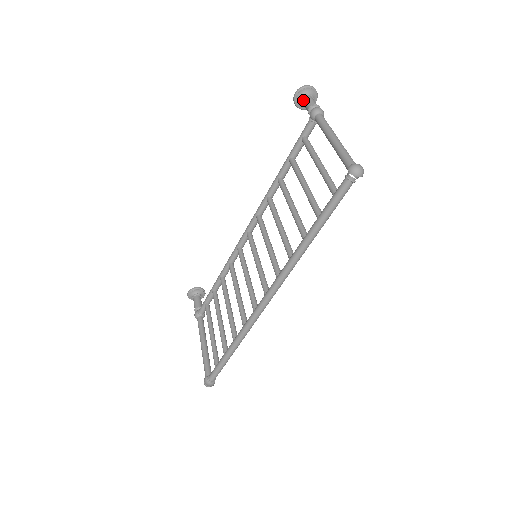
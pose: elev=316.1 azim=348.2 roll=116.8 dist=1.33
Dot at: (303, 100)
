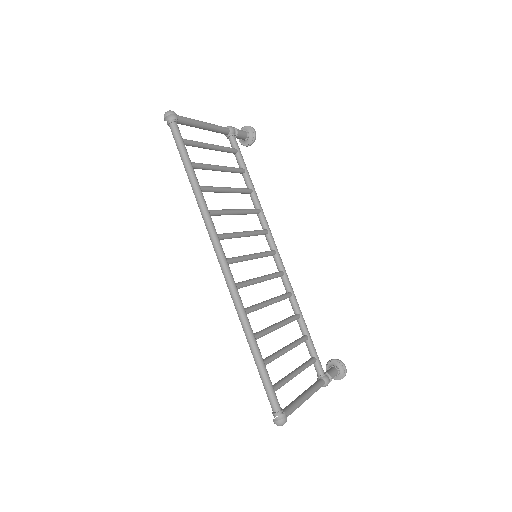
Dot at: occluded
